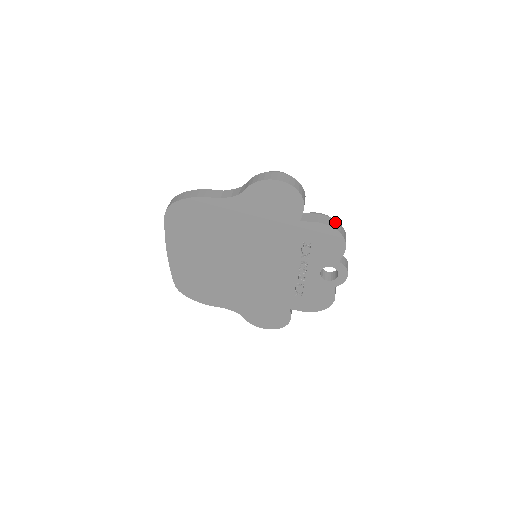
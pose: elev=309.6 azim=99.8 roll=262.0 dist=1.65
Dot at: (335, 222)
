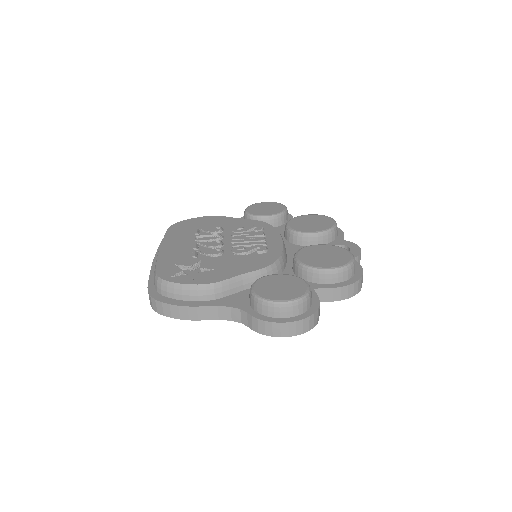
Dot at: (352, 287)
